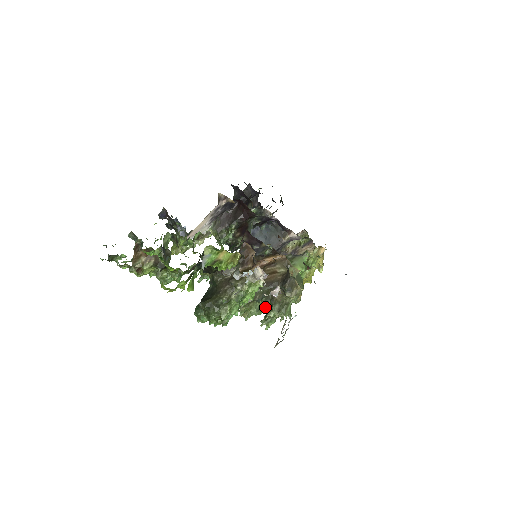
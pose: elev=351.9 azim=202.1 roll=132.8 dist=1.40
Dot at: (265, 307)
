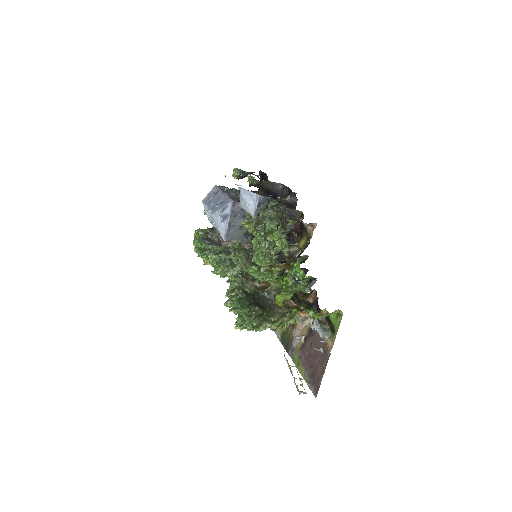
Dot at: occluded
